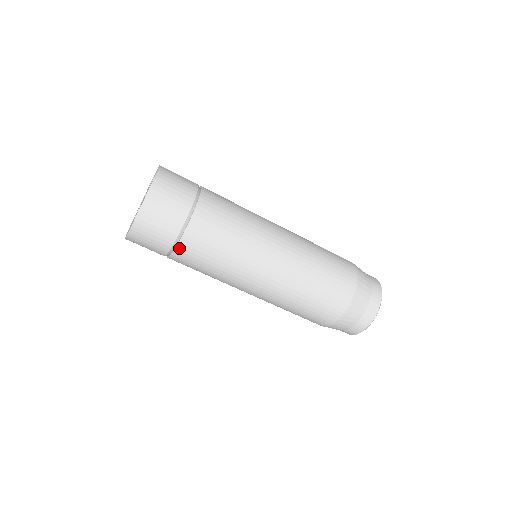
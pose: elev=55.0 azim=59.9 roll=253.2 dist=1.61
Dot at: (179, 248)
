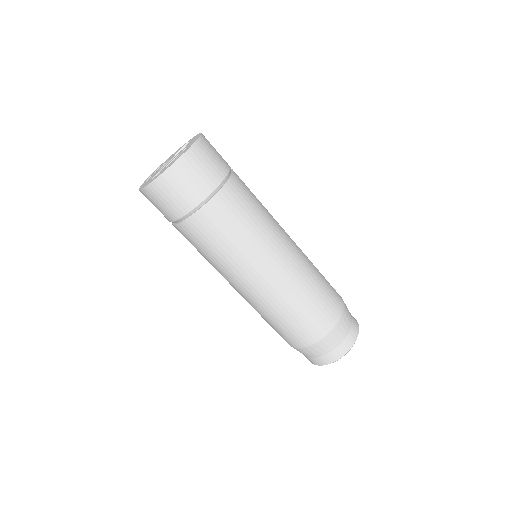
Dot at: (217, 197)
